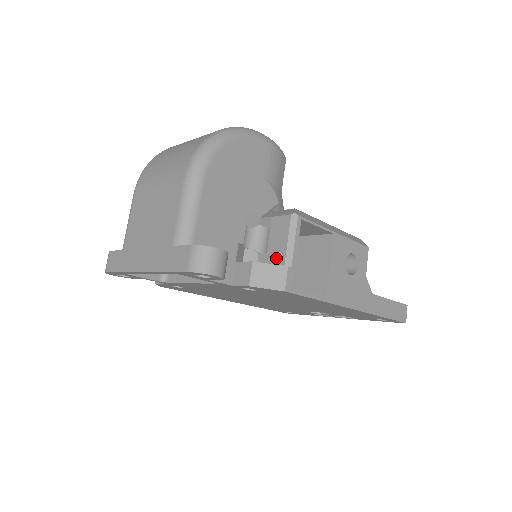
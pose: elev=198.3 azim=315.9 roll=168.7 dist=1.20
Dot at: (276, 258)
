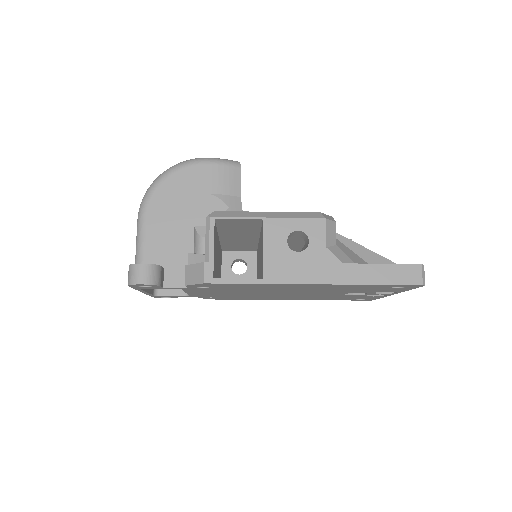
Dot at: occluded
